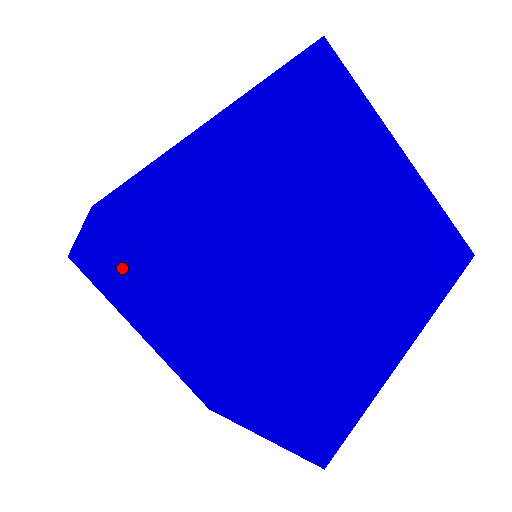
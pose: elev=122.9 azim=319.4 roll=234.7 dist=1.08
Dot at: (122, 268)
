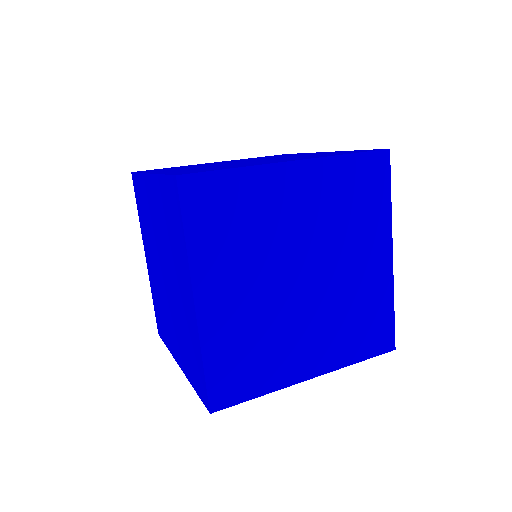
Dot at: (144, 217)
